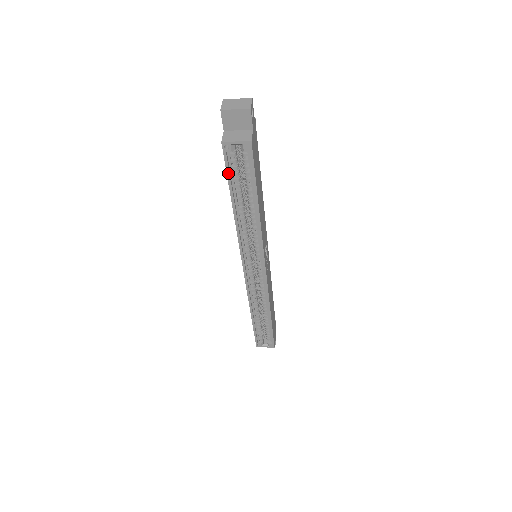
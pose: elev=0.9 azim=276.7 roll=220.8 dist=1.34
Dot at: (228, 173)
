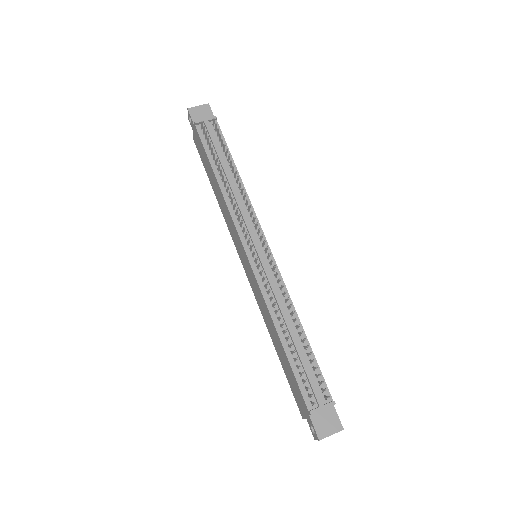
Dot at: (291, 386)
